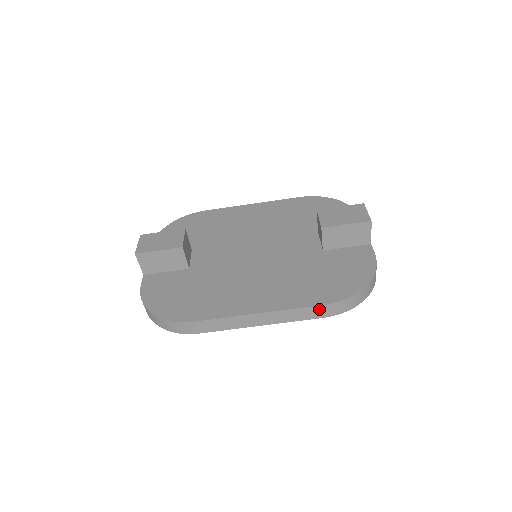
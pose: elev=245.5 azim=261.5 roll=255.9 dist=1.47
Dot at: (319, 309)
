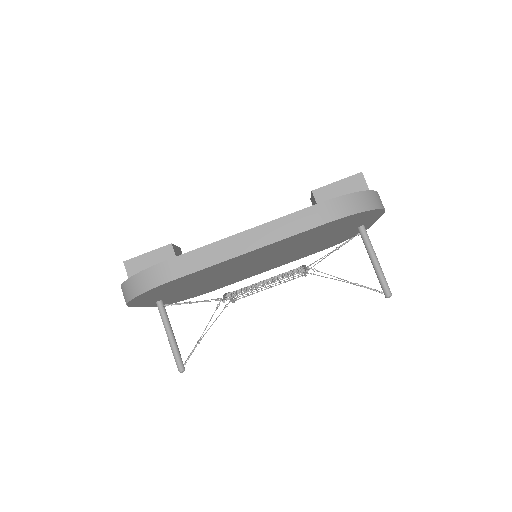
Dot at: (312, 212)
